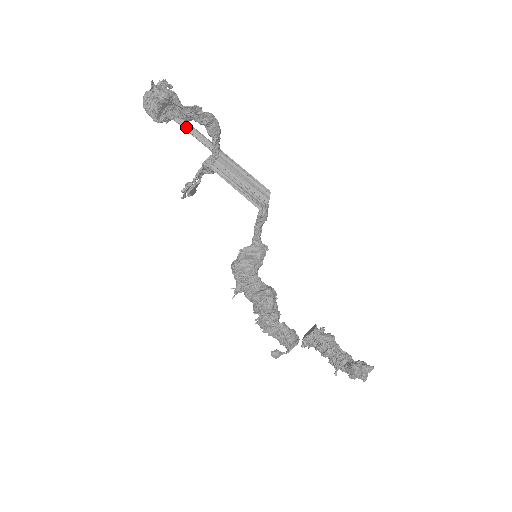
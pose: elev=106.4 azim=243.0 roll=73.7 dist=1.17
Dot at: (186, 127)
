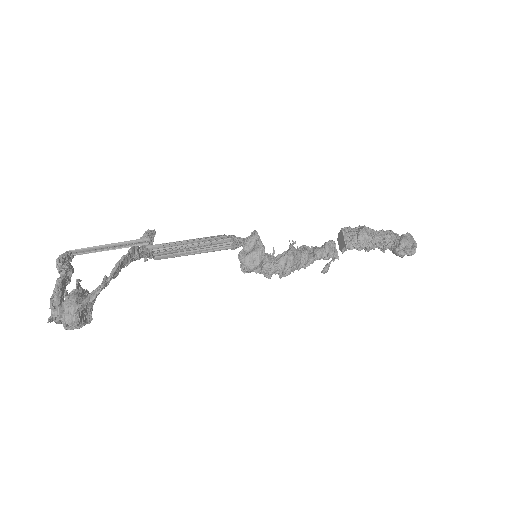
Dot at: (94, 250)
